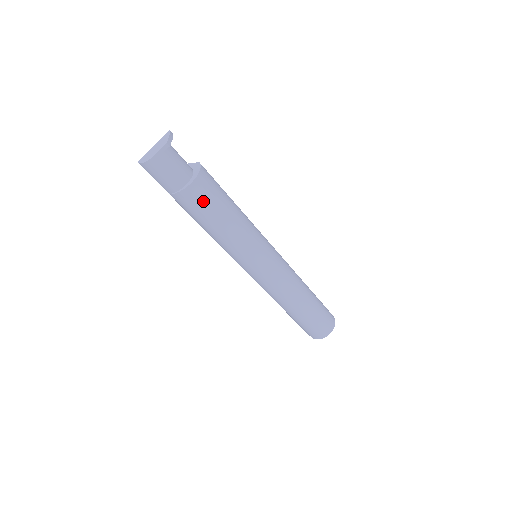
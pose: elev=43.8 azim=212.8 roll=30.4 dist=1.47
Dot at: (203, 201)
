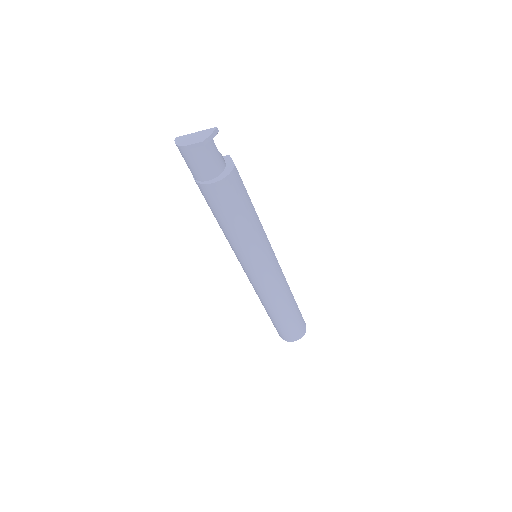
Dot at: (217, 201)
